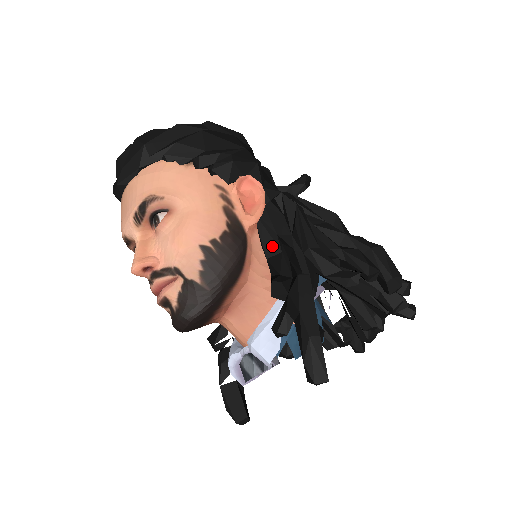
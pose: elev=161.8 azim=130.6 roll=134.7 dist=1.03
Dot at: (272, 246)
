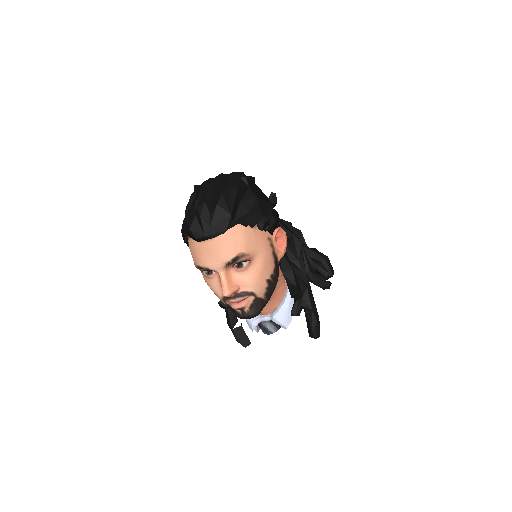
Dot at: (287, 266)
